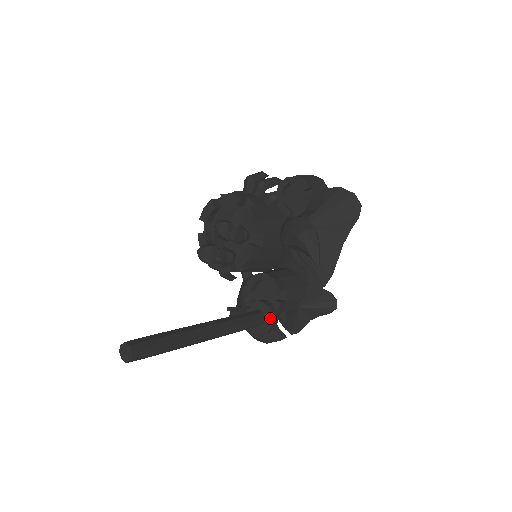
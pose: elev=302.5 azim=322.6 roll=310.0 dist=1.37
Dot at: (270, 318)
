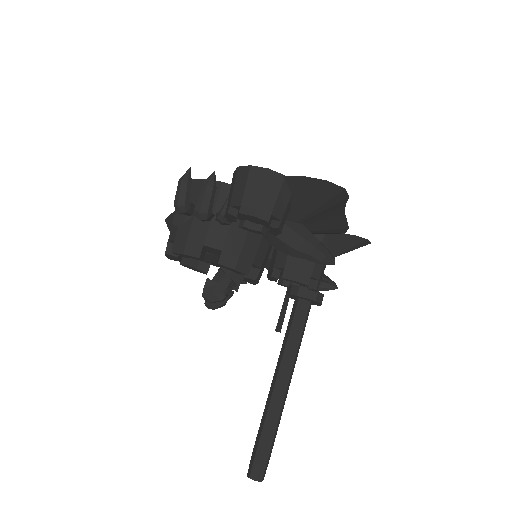
Dot at: occluded
